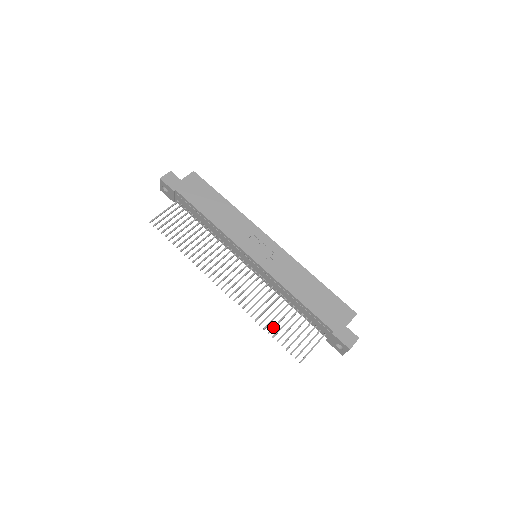
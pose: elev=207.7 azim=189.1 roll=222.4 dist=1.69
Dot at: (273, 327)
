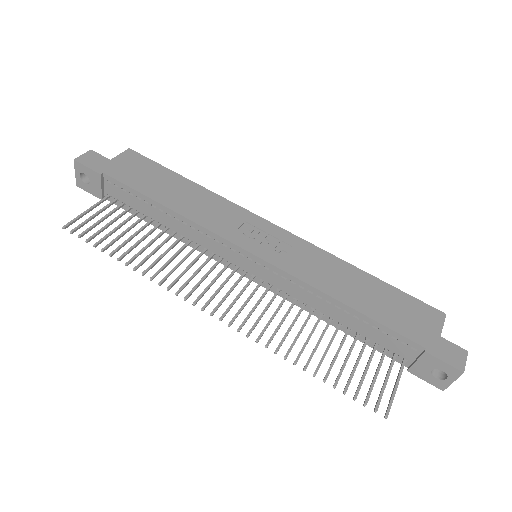
Dot at: (319, 363)
